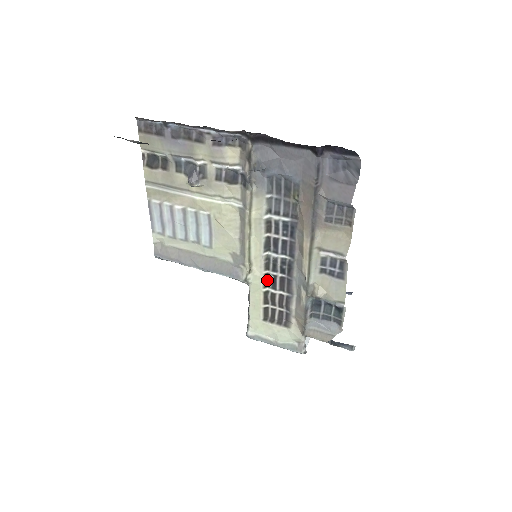
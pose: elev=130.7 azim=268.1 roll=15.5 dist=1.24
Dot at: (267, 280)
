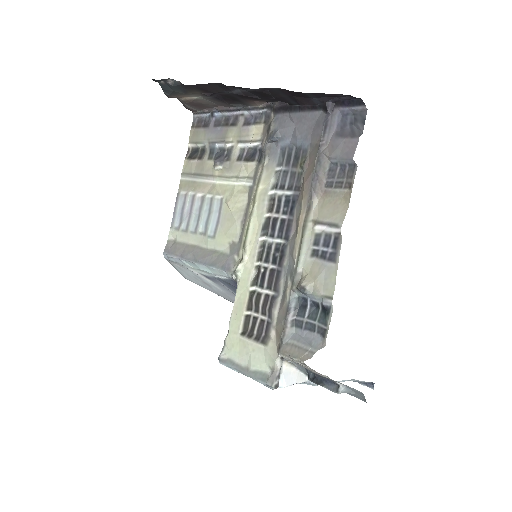
Dot at: (257, 276)
